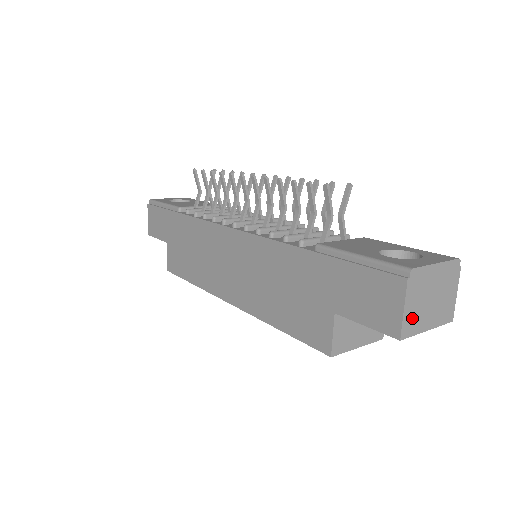
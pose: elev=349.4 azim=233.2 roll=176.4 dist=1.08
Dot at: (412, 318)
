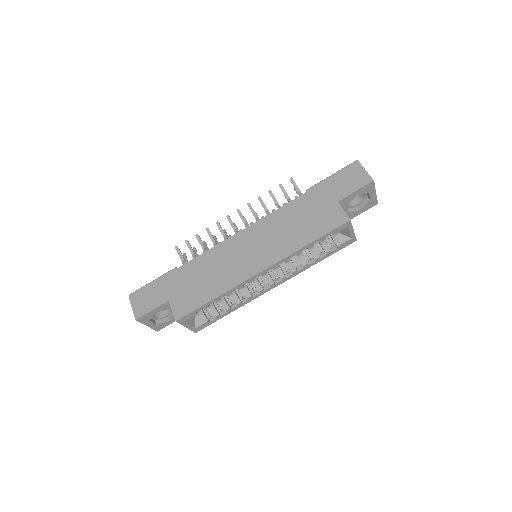
Dot at: occluded
